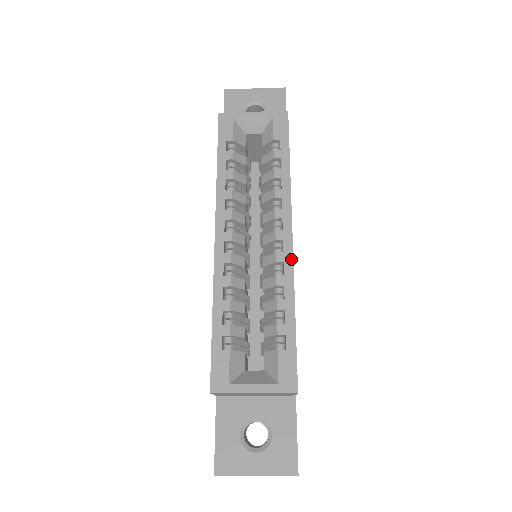
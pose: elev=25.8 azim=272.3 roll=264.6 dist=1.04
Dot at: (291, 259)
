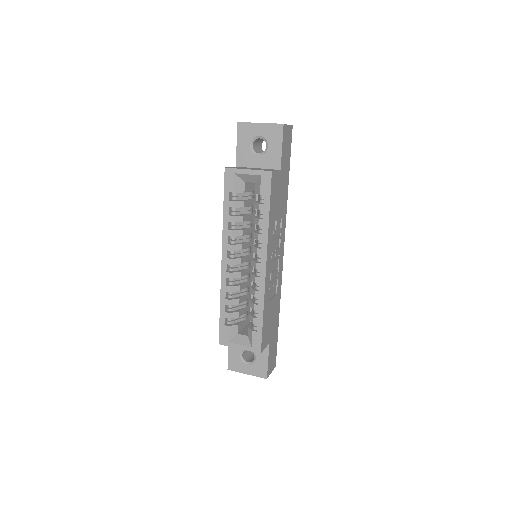
Dot at: (264, 282)
